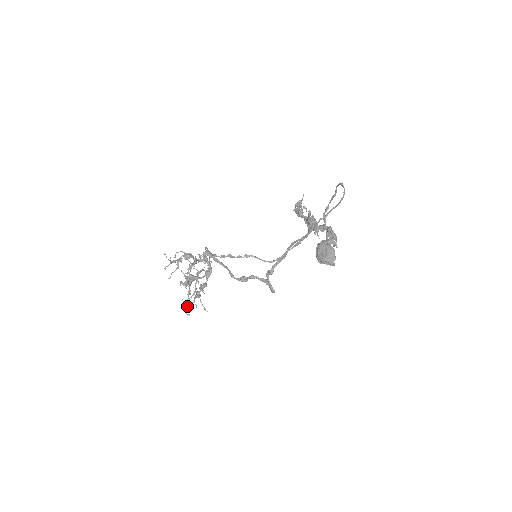
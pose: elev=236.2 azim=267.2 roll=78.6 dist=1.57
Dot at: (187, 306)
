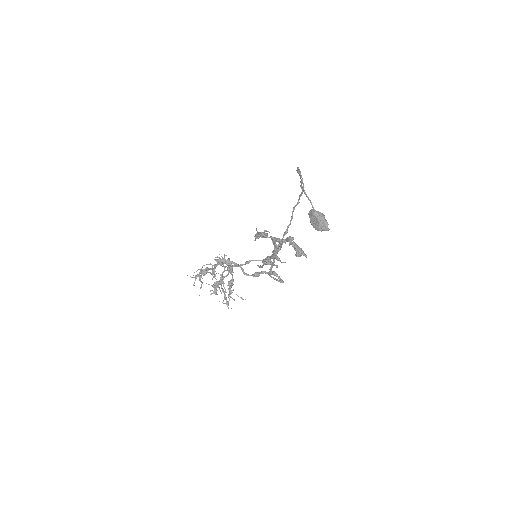
Dot at: occluded
